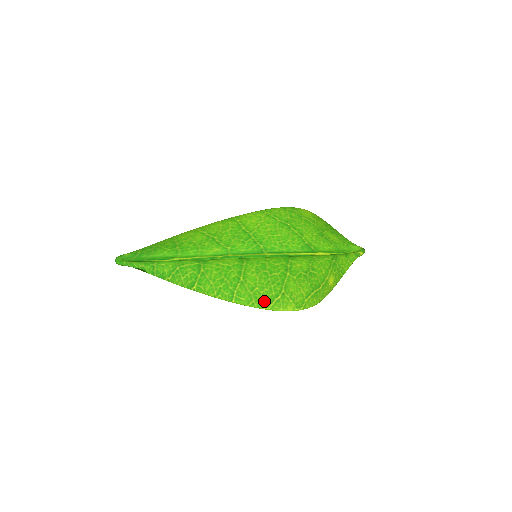
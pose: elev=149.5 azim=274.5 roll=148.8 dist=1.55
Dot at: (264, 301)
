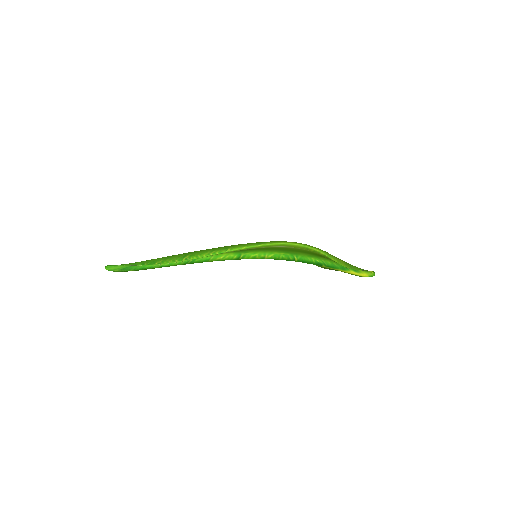
Dot at: (263, 242)
